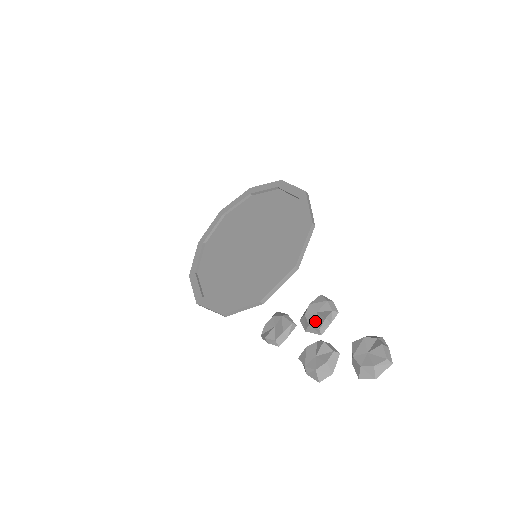
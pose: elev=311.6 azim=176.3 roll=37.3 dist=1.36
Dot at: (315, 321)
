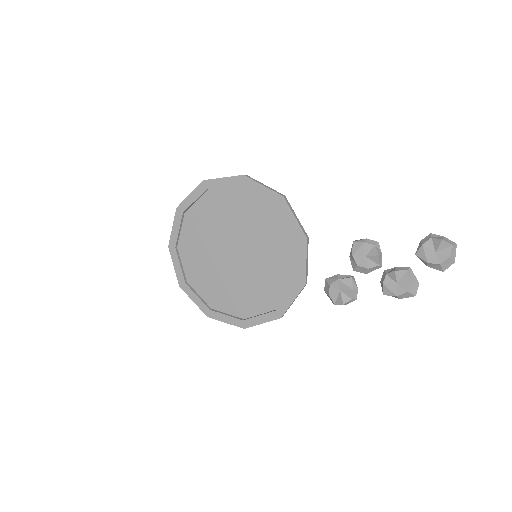
Dot at: (370, 263)
